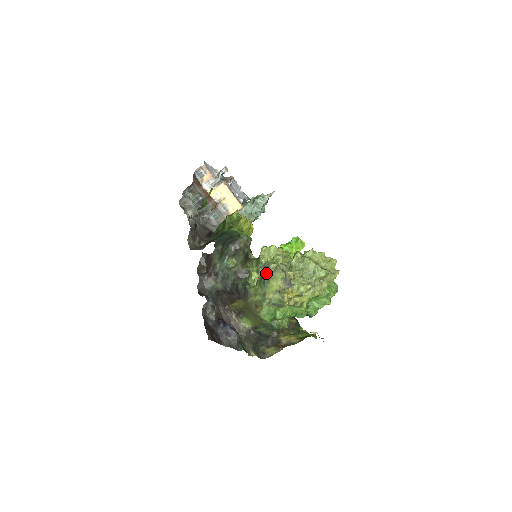
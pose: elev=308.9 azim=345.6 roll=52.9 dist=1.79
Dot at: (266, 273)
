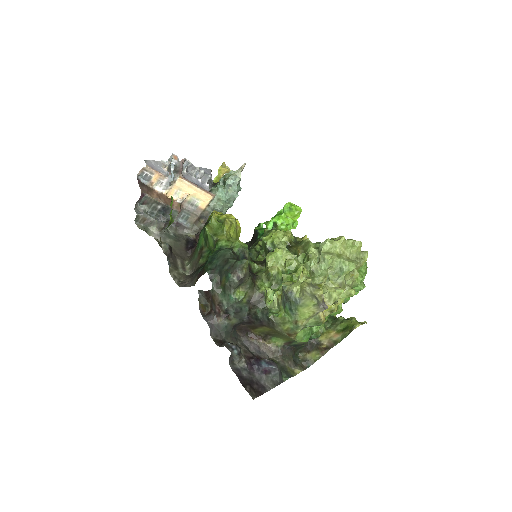
Dot at: (290, 301)
